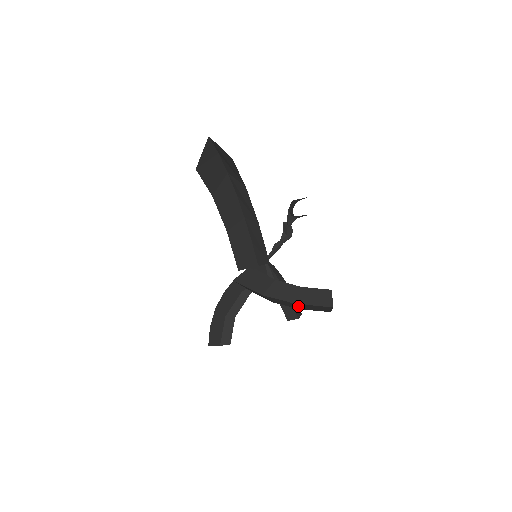
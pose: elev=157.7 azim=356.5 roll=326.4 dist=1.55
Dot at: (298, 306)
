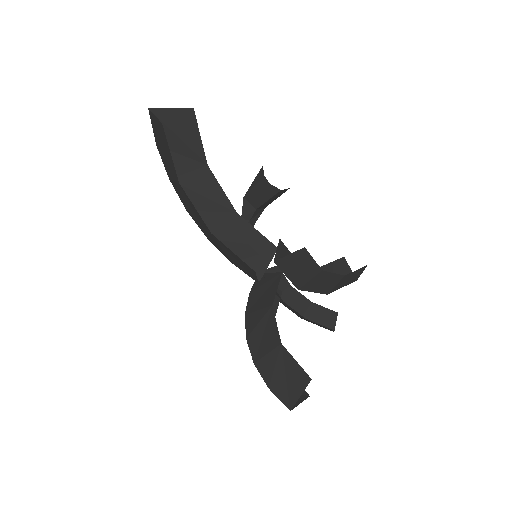
Dot at: (335, 285)
